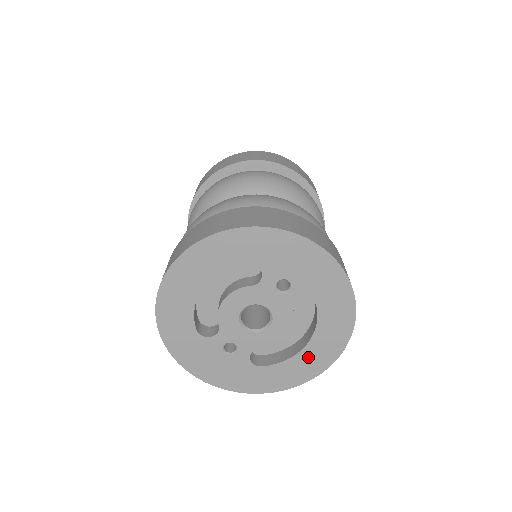
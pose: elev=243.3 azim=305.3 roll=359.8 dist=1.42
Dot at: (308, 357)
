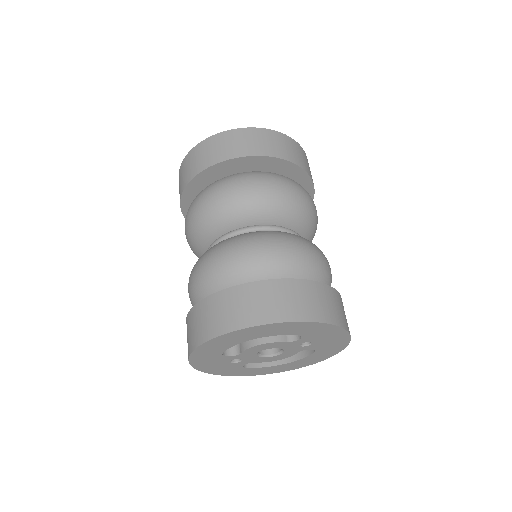
Dot at: (282, 367)
